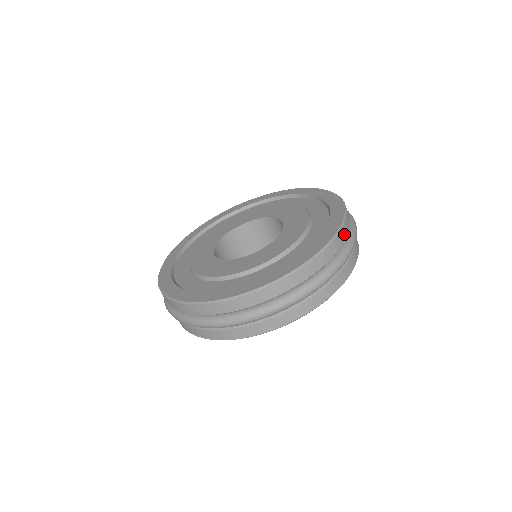
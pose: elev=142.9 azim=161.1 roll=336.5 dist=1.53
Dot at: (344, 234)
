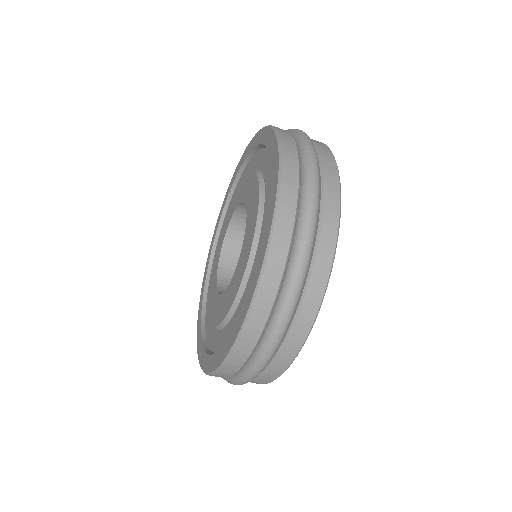
Dot at: (279, 256)
